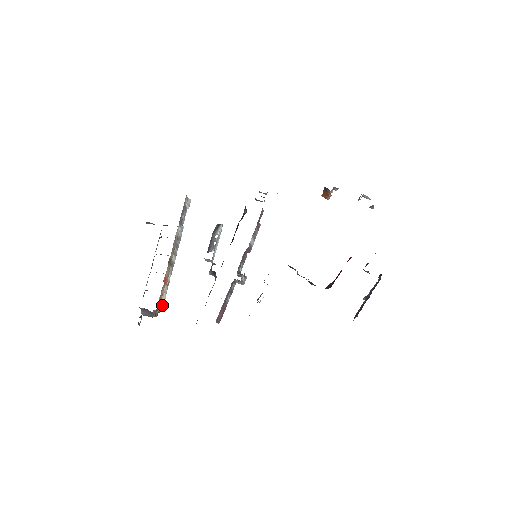
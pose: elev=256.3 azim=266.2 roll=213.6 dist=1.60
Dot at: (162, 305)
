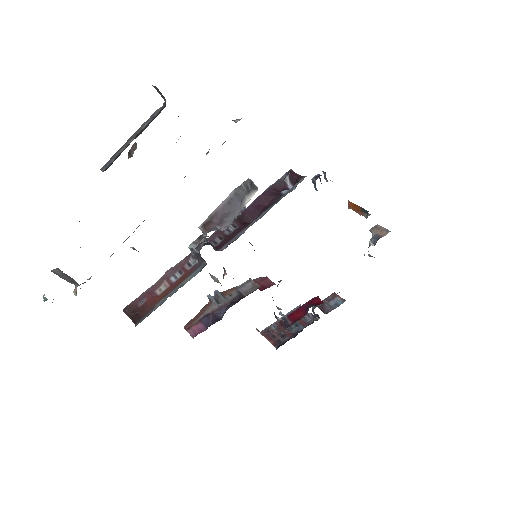
Dot at: occluded
